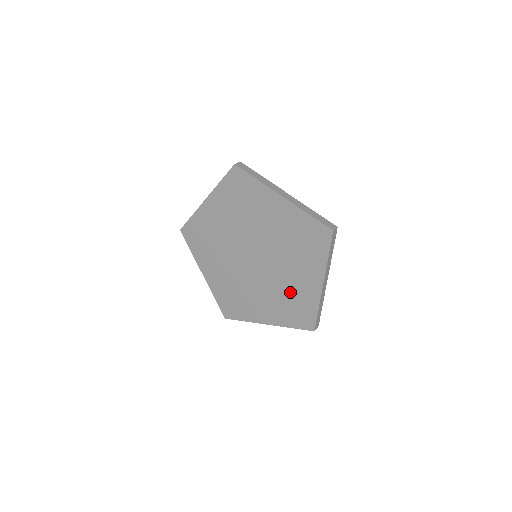
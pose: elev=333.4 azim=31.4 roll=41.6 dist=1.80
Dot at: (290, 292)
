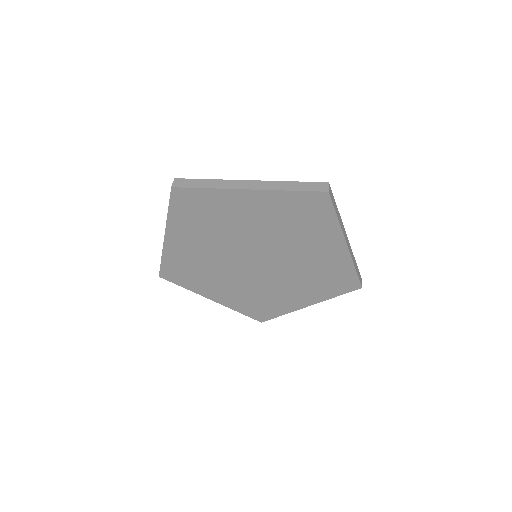
Dot at: (315, 269)
